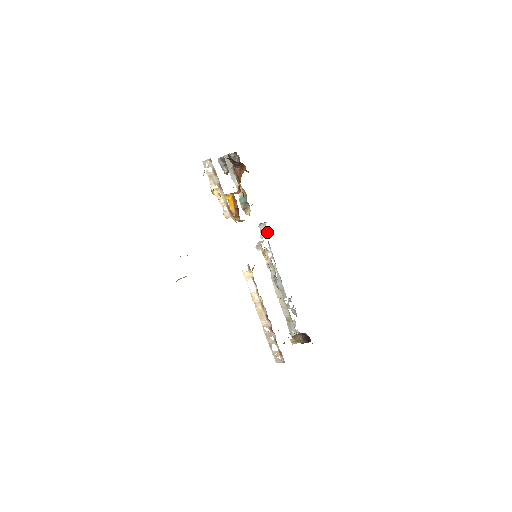
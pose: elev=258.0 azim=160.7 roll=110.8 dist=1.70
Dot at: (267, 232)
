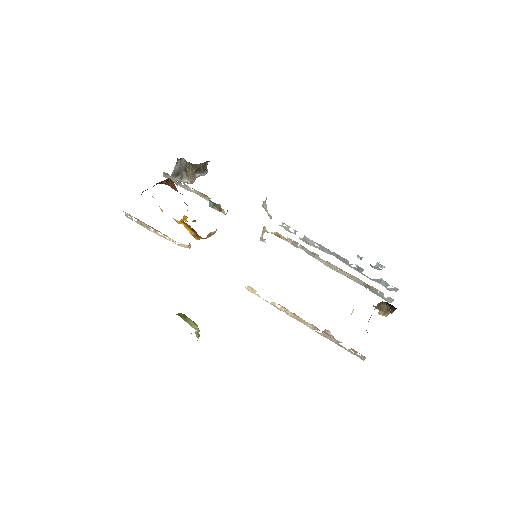
Dot at: occluded
